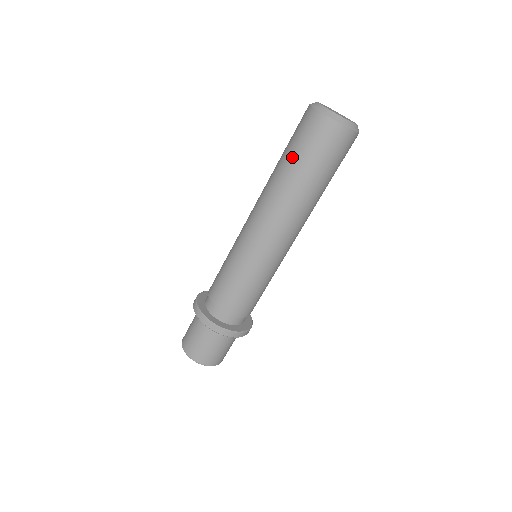
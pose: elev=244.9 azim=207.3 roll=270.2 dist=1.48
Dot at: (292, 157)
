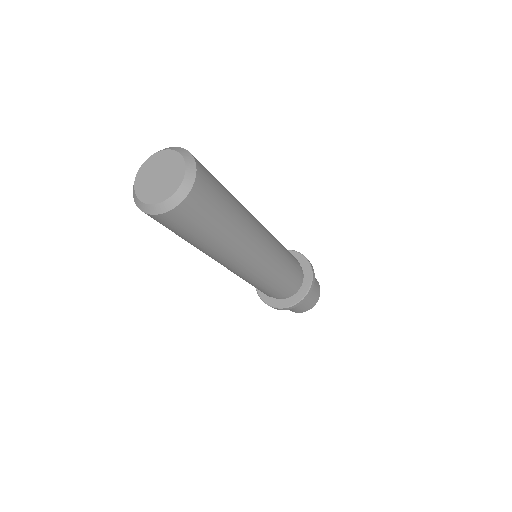
Dot at: occluded
